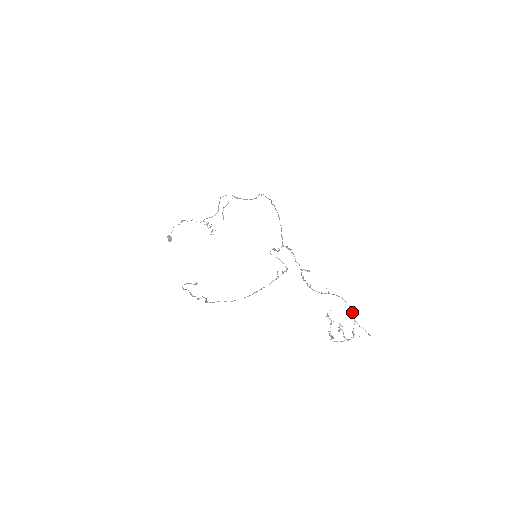
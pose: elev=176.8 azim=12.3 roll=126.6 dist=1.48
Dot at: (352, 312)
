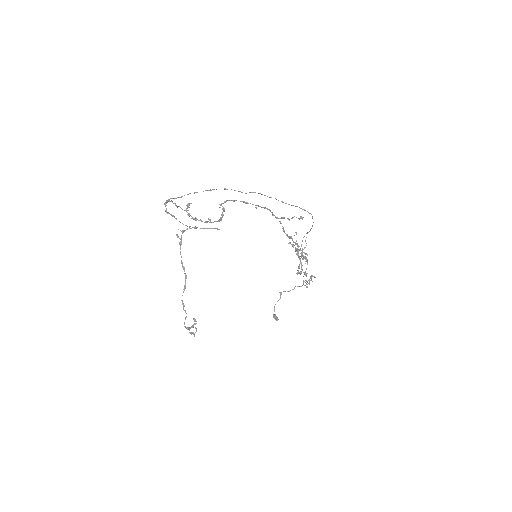
Dot at: occluded
